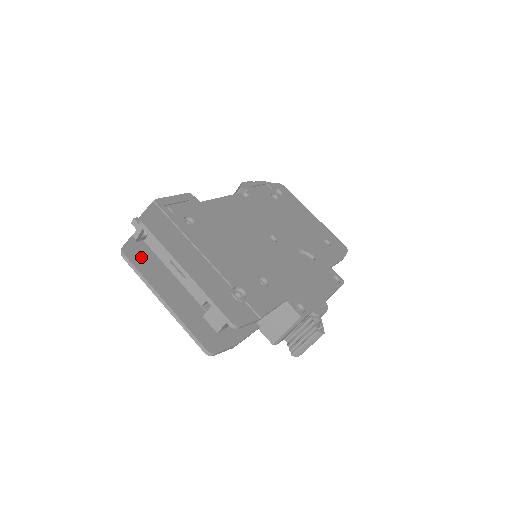
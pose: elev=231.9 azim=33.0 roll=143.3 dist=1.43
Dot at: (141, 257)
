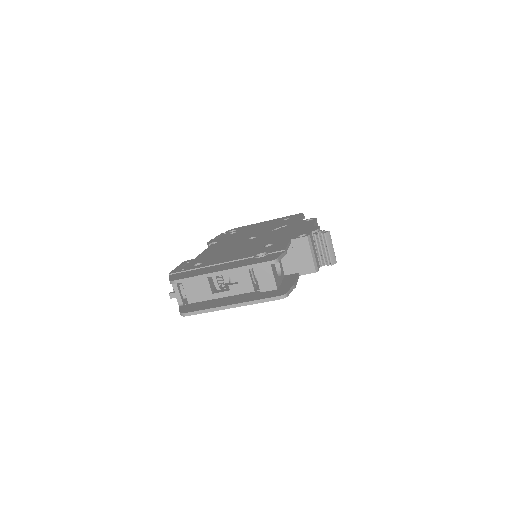
Dot at: (195, 307)
